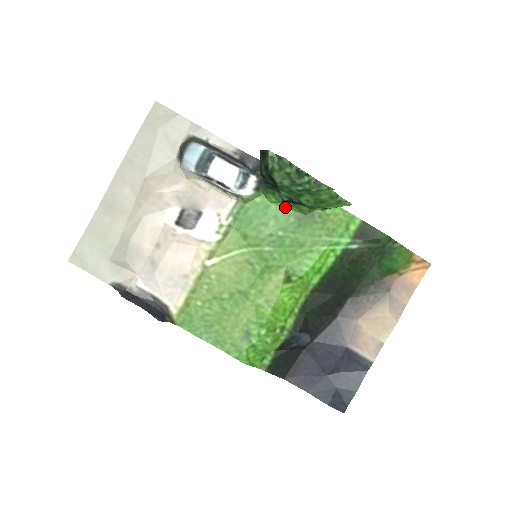
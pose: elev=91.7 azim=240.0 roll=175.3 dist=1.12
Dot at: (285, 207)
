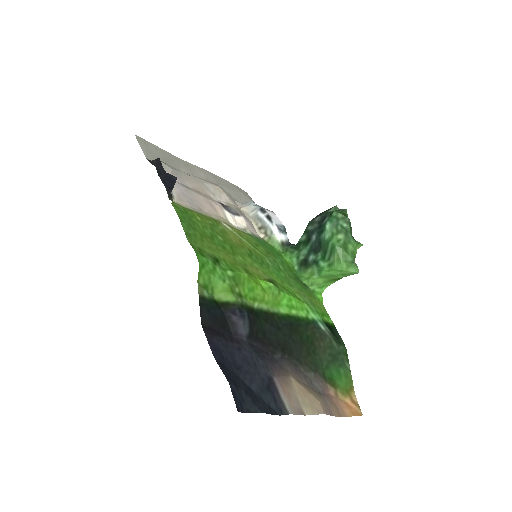
Dot at: (291, 267)
